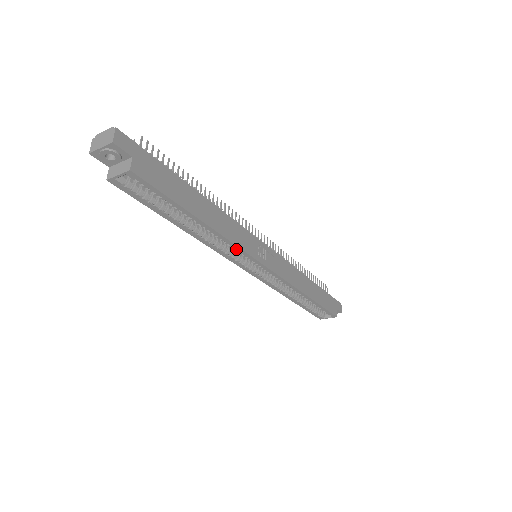
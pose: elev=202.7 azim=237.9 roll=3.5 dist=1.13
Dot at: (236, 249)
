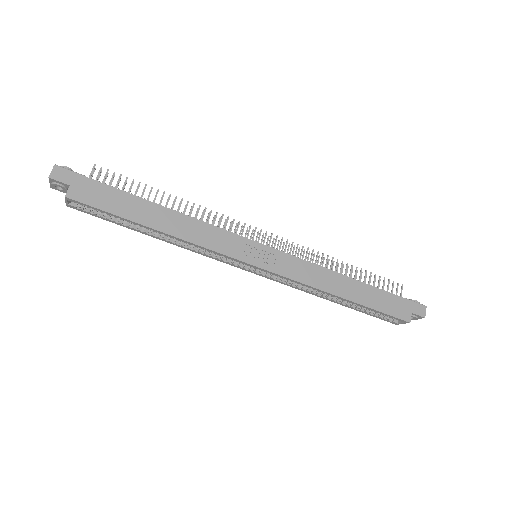
Dot at: (211, 251)
